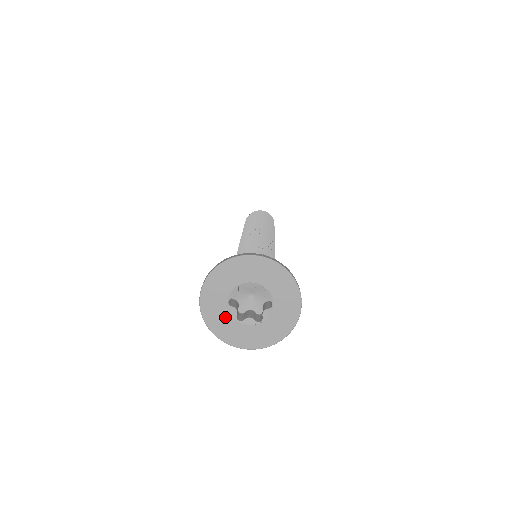
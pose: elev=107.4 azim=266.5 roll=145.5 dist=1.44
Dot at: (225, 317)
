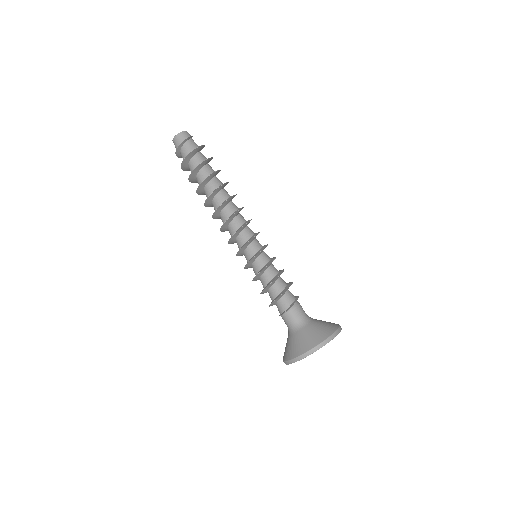
Dot at: occluded
